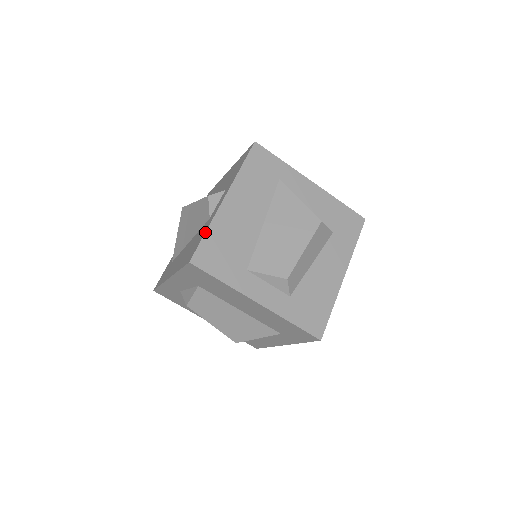
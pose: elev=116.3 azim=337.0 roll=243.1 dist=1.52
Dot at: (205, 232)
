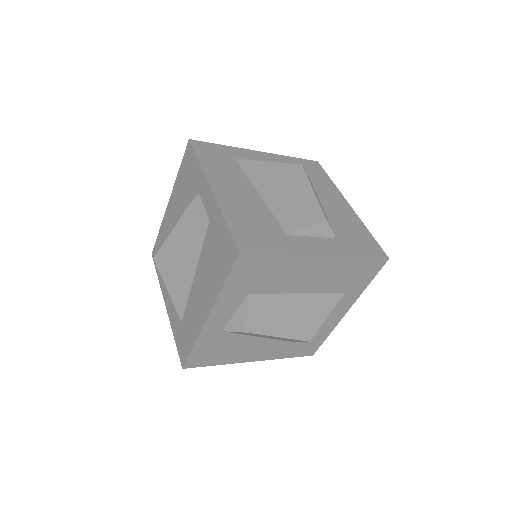
Dot at: (225, 222)
